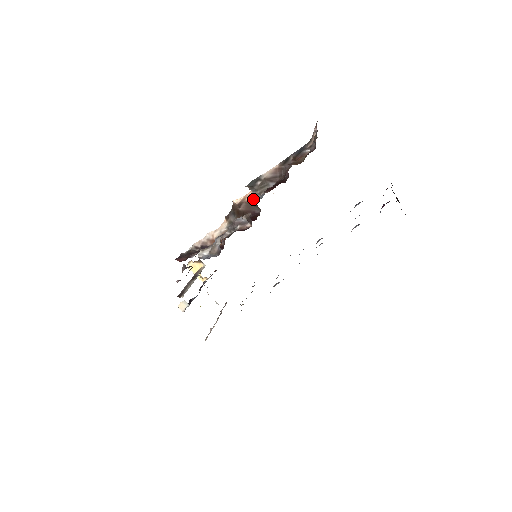
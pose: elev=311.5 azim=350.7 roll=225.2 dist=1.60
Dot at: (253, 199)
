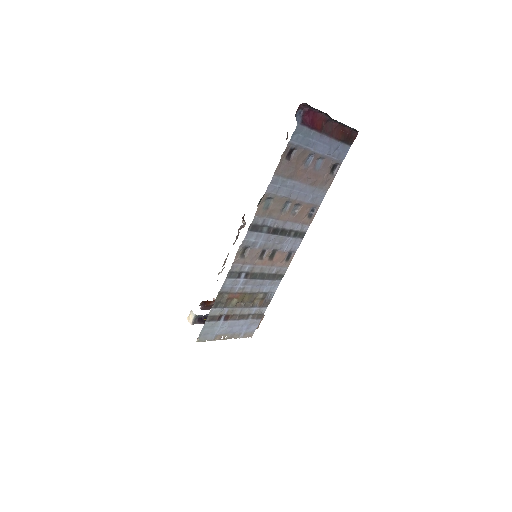
Dot at: occluded
